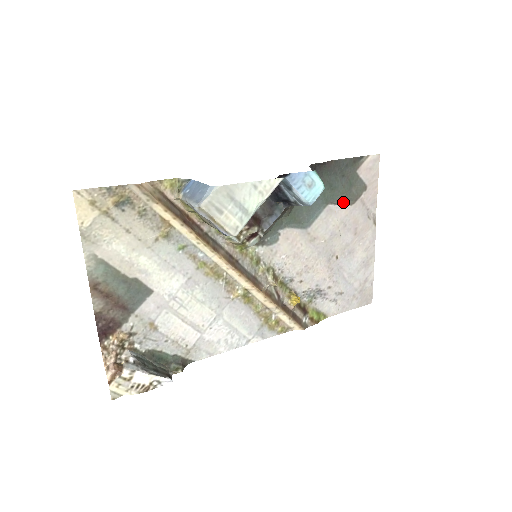
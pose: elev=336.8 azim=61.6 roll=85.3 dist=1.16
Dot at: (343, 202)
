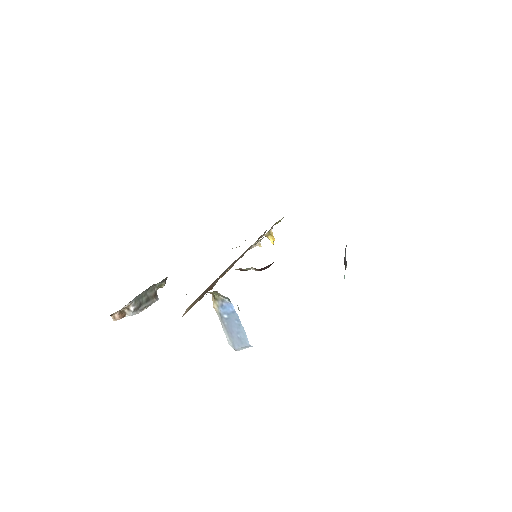
Dot at: occluded
